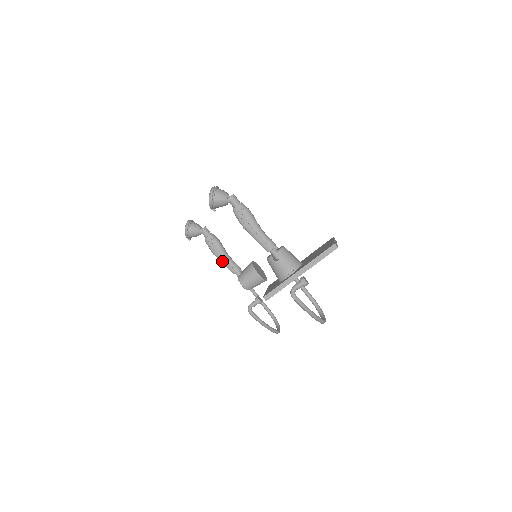
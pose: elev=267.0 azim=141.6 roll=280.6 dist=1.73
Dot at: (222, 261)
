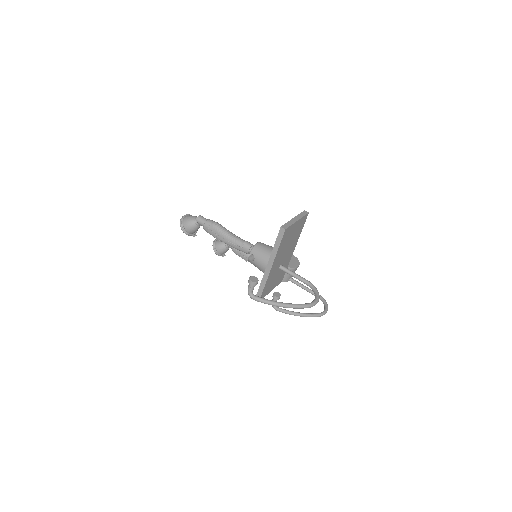
Dot at: occluded
